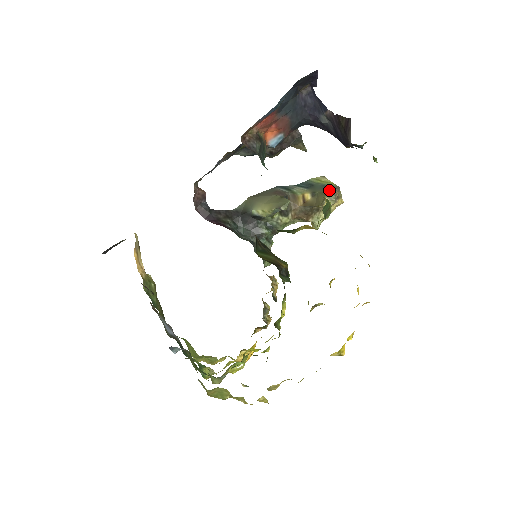
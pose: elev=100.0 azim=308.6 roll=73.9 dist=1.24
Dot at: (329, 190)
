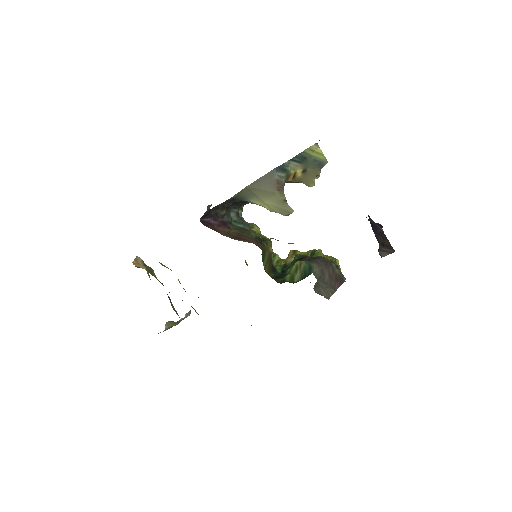
Dot at: (319, 168)
